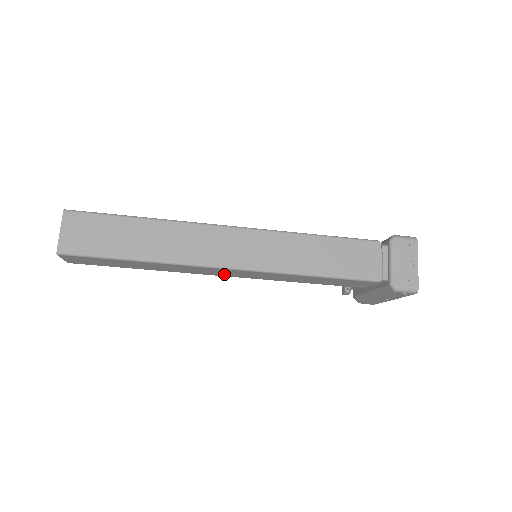
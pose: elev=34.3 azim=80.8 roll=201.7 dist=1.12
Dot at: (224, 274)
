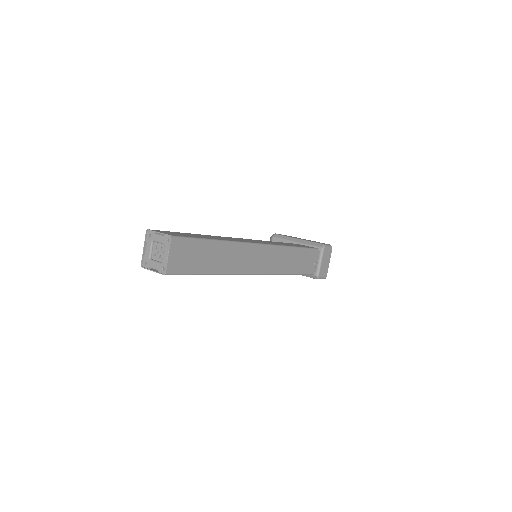
Dot at: occluded
